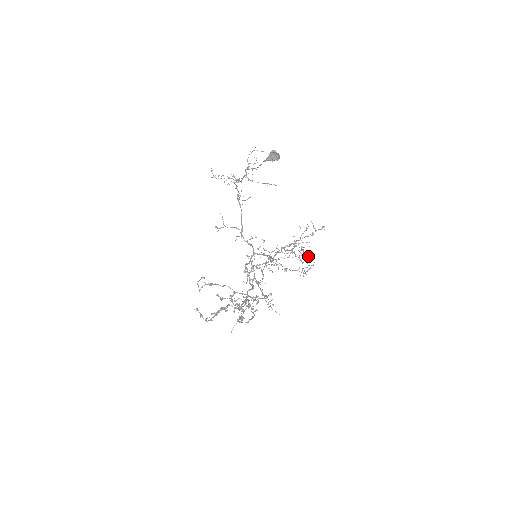
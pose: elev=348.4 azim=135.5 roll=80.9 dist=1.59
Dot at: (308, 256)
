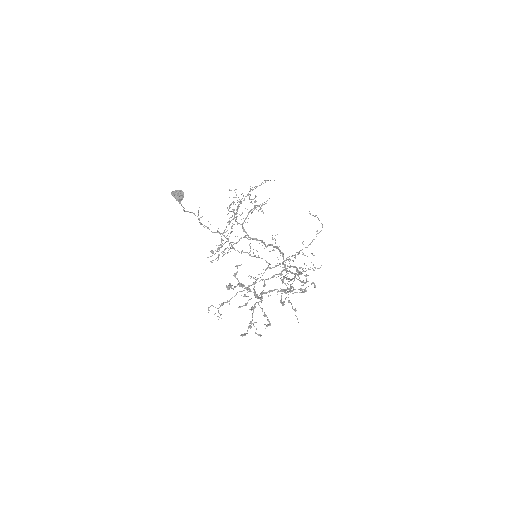
Dot at: occluded
